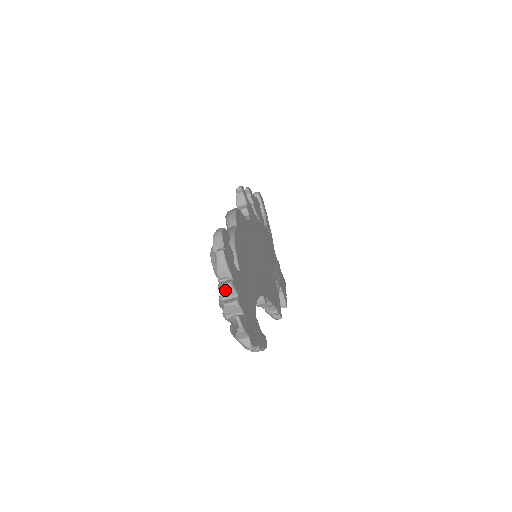
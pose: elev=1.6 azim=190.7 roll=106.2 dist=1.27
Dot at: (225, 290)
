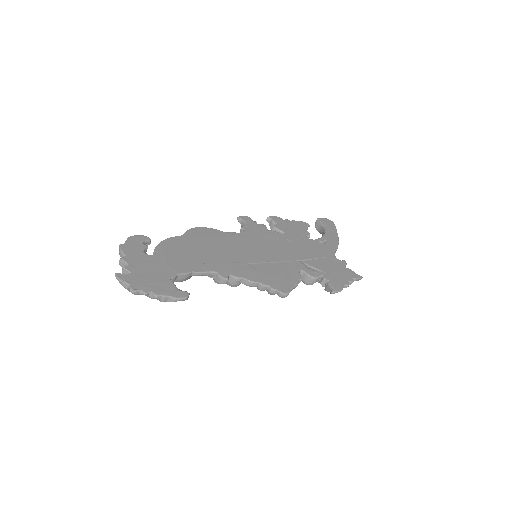
Dot at: (122, 265)
